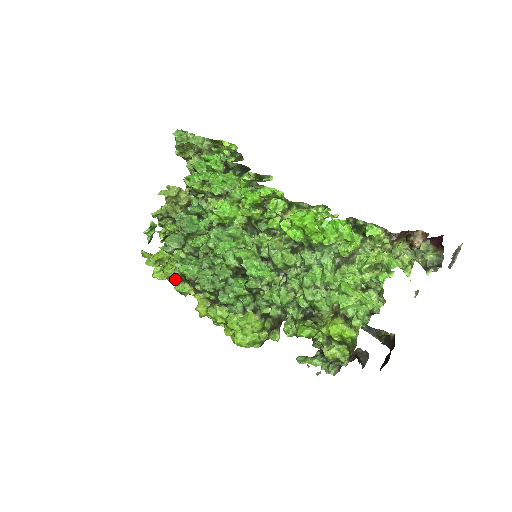
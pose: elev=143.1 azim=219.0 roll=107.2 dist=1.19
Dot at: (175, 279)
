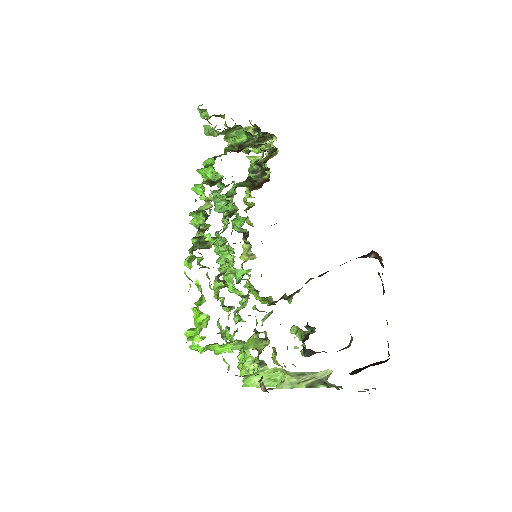
Dot at: occluded
